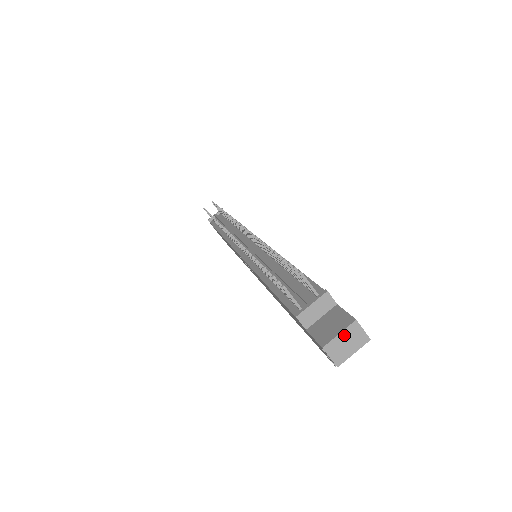
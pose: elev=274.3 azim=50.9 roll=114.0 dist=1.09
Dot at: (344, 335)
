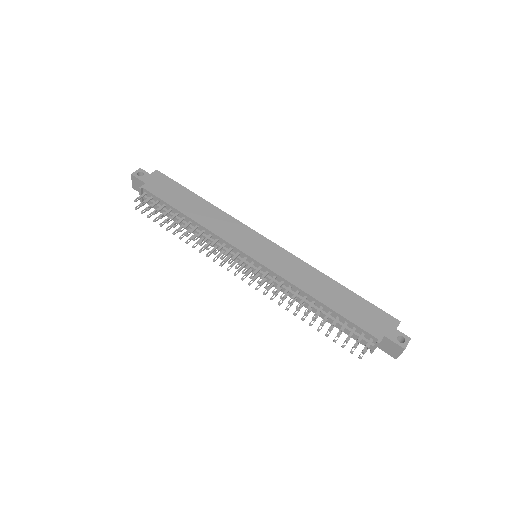
Dot at: (402, 352)
